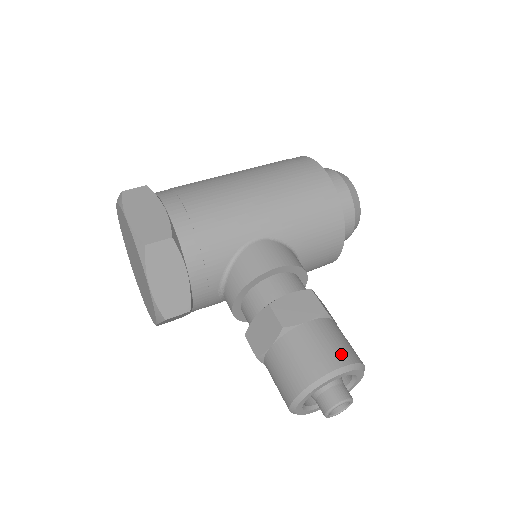
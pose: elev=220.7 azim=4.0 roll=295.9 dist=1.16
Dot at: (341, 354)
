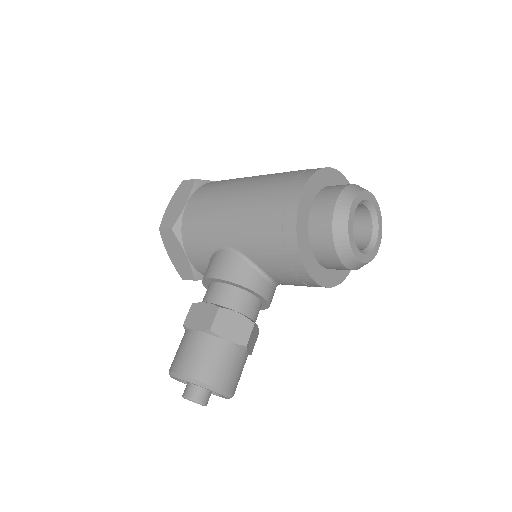
Dot at: (189, 366)
